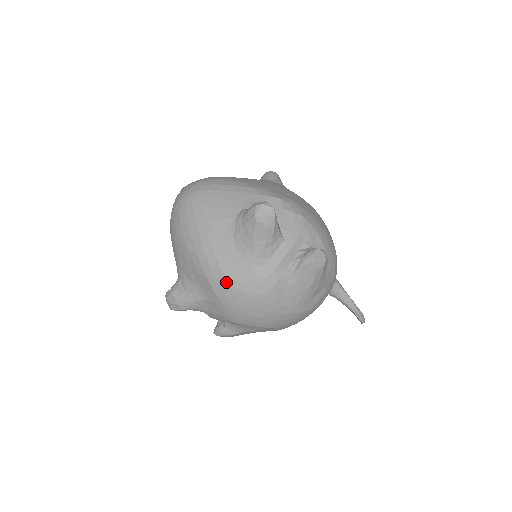
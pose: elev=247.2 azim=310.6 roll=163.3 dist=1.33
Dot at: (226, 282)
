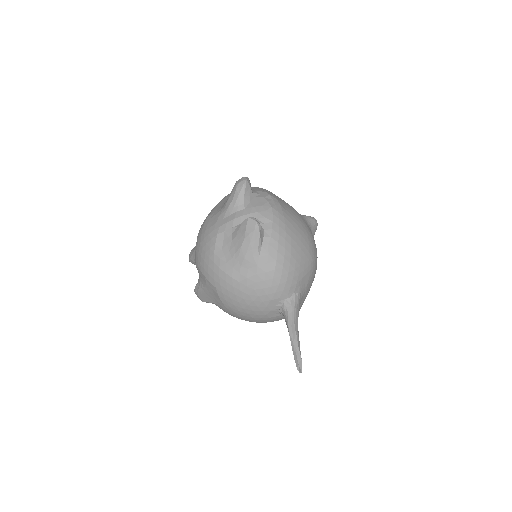
Dot at: (204, 225)
